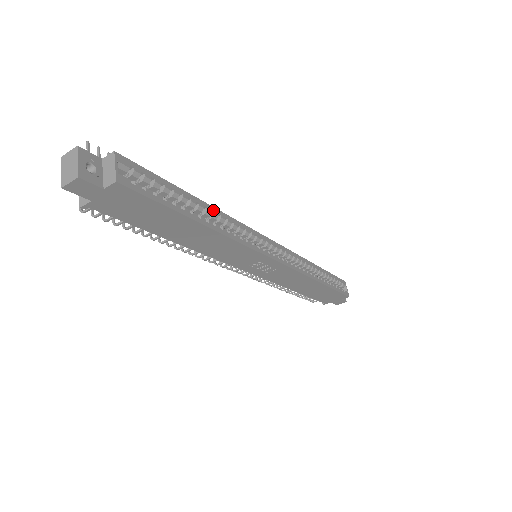
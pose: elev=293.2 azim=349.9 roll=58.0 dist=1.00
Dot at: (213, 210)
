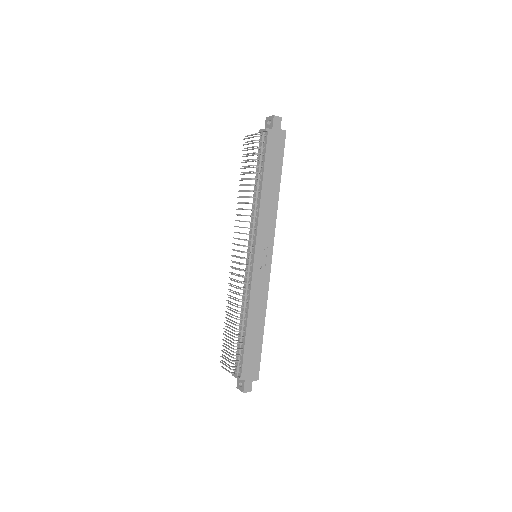
Dot at: occluded
